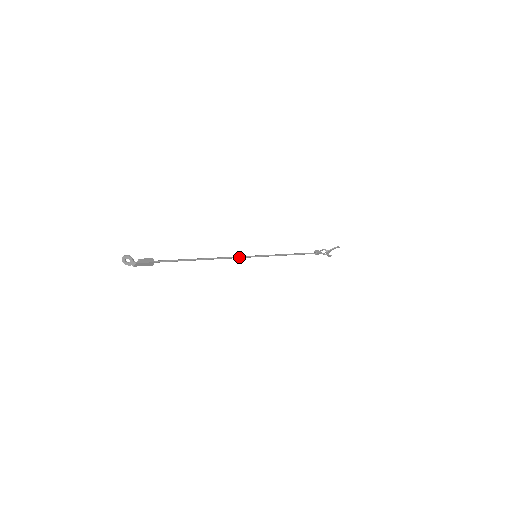
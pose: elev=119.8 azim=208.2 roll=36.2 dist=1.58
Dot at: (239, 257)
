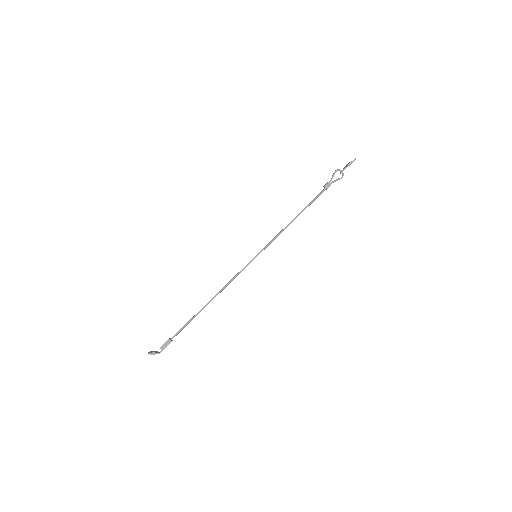
Dot at: (239, 273)
